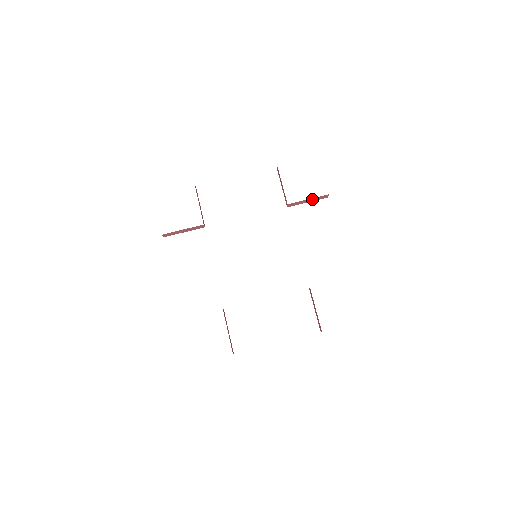
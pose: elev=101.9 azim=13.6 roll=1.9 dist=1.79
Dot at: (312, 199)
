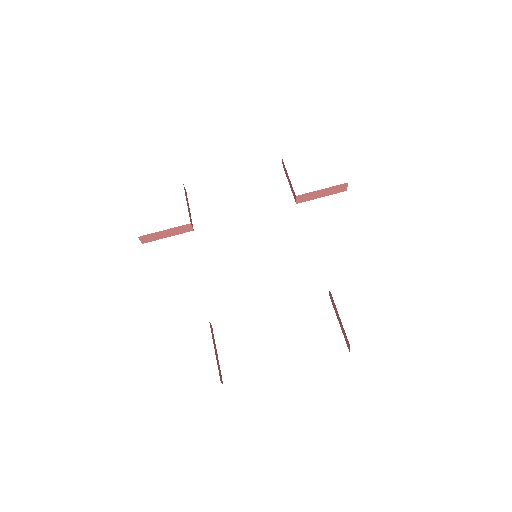
Dot at: (327, 191)
